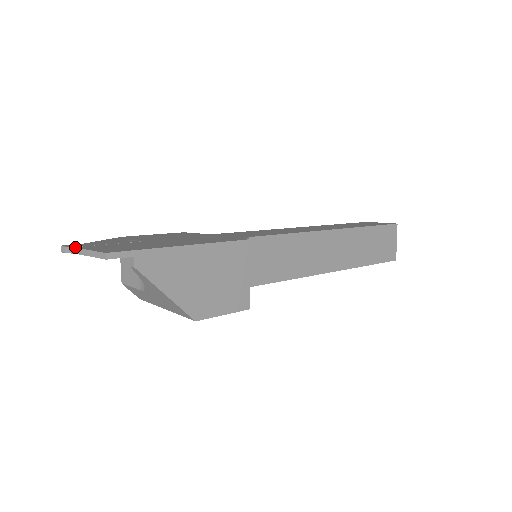
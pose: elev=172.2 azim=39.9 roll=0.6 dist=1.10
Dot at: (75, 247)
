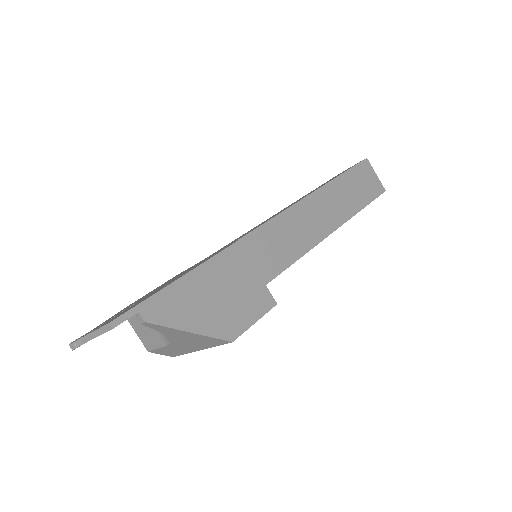
Dot at: (81, 337)
